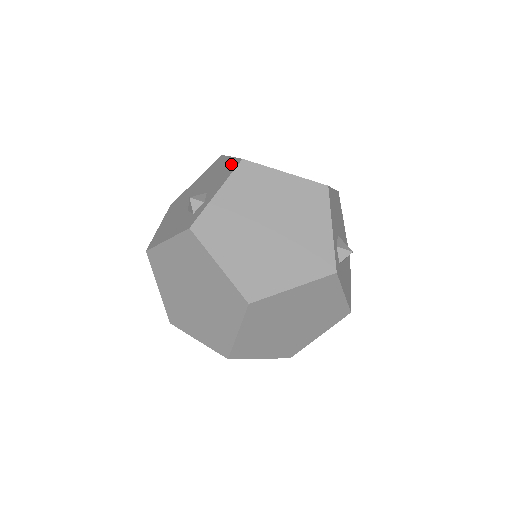
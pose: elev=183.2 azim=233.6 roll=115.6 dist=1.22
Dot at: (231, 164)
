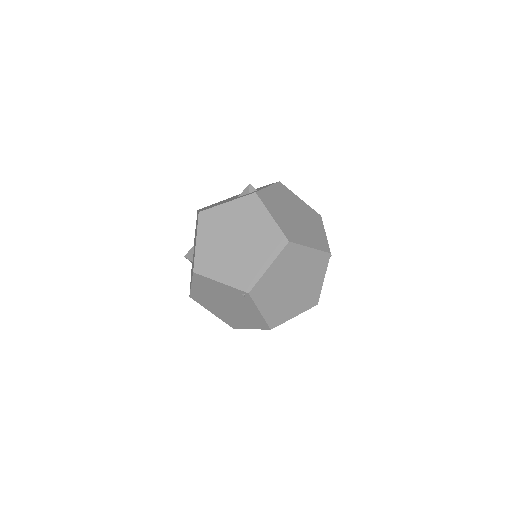
Dot at: (267, 185)
